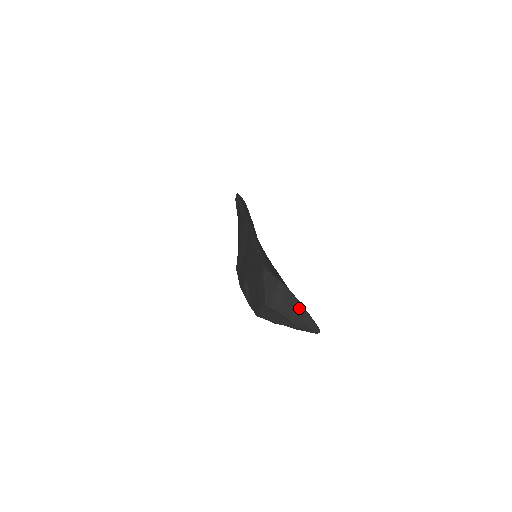
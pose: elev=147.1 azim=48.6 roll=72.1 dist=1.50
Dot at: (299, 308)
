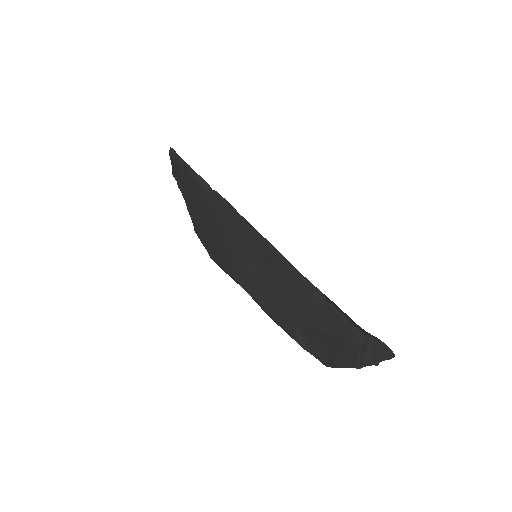
Dot at: (384, 350)
